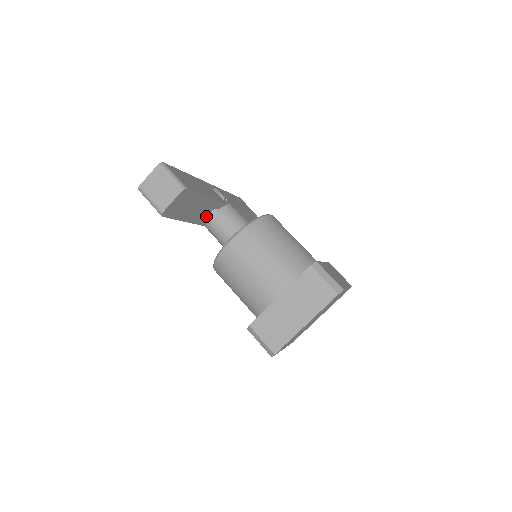
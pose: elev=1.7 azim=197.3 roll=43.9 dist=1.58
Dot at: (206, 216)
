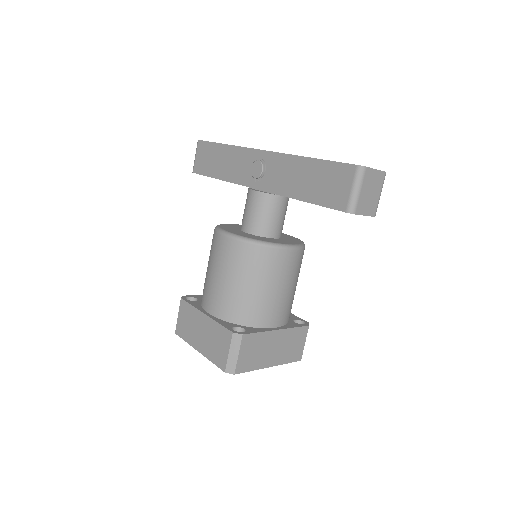
Dot at: occluded
